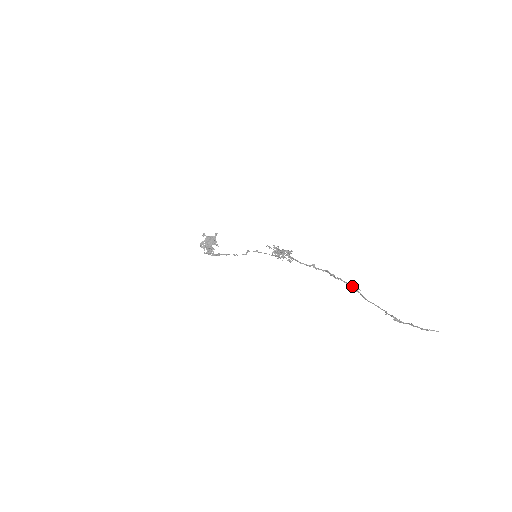
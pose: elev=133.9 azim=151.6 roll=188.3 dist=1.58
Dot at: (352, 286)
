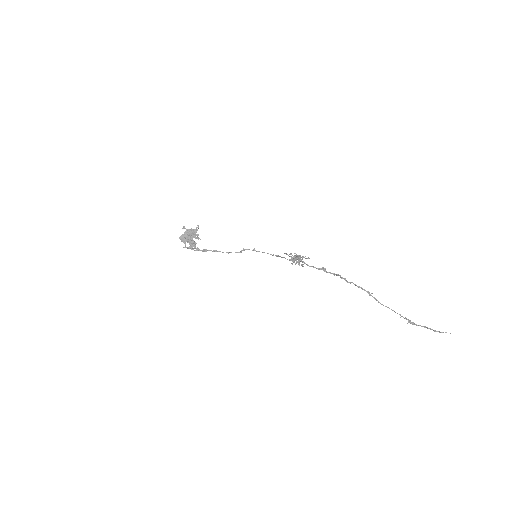
Dot at: (365, 290)
